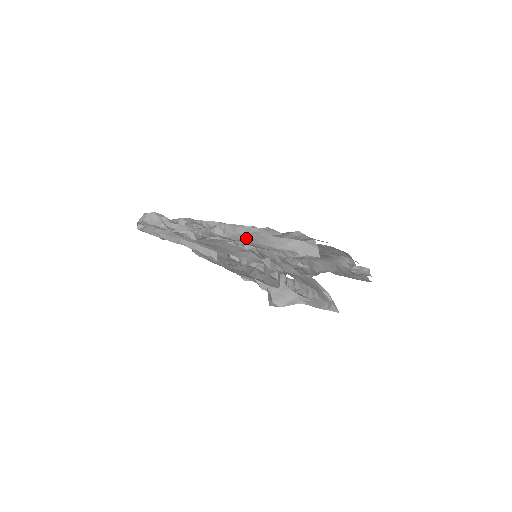
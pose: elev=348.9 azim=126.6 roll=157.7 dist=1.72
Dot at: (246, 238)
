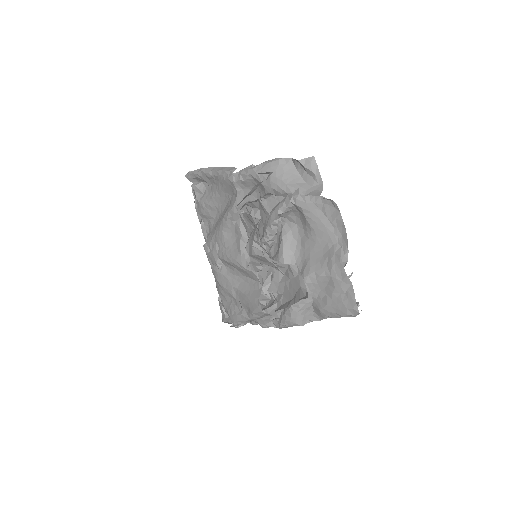
Dot at: (267, 168)
